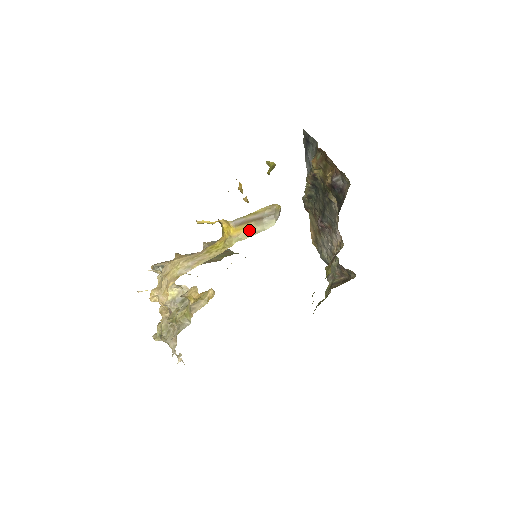
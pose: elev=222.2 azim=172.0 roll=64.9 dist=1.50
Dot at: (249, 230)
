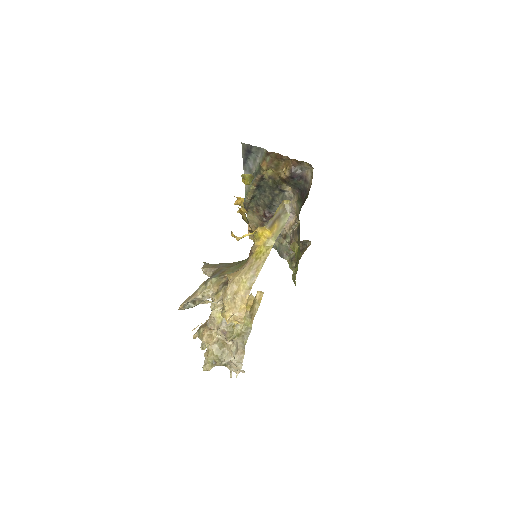
Dot at: (277, 228)
